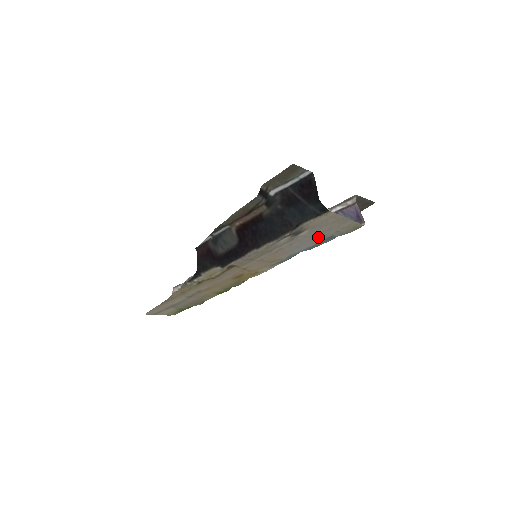
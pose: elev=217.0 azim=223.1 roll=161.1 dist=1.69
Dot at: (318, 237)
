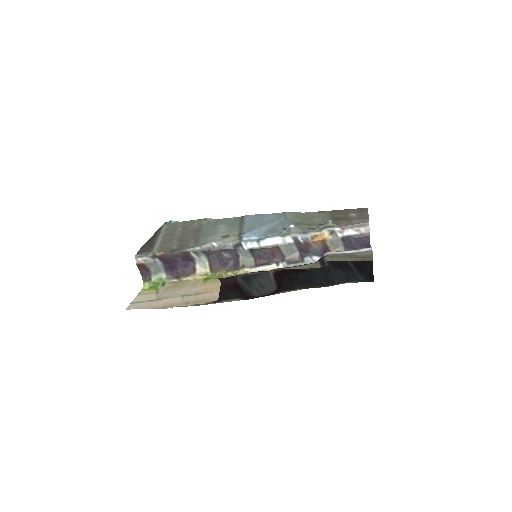
Dot at: occluded
